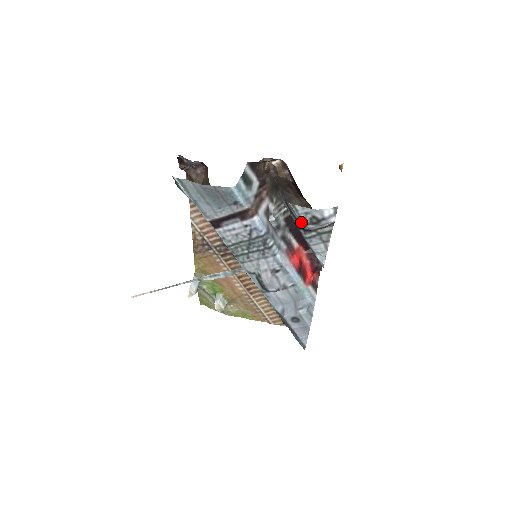
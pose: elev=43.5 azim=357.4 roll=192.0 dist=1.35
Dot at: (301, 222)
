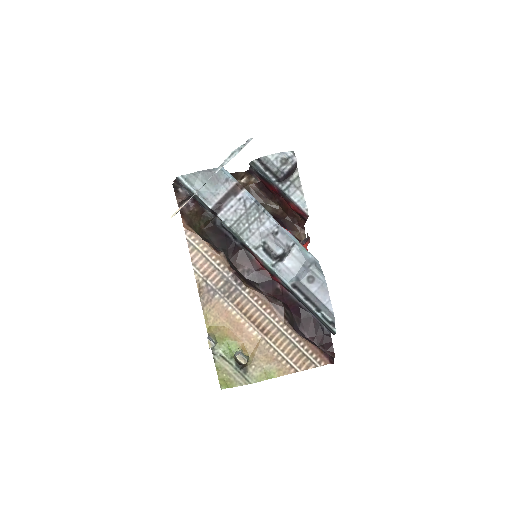
Dot at: (276, 167)
